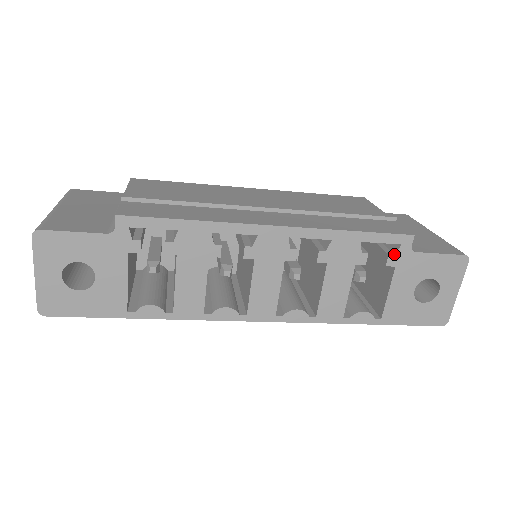
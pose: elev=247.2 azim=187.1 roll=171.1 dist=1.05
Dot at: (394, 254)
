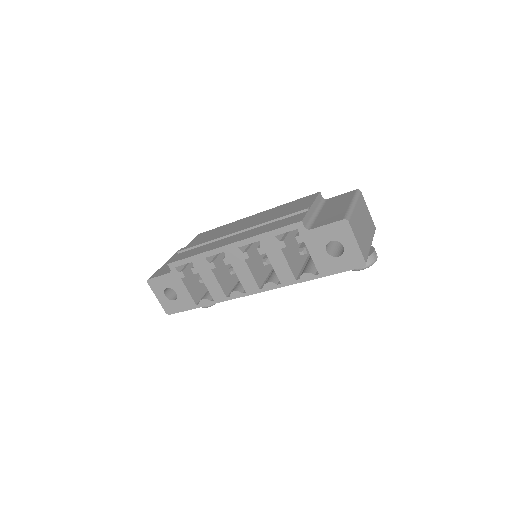
Dot at: (299, 235)
